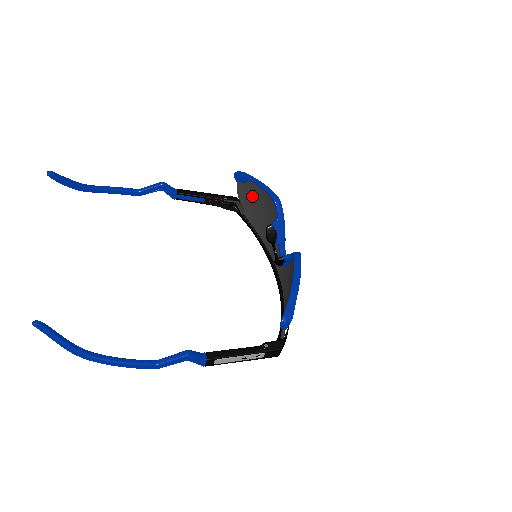
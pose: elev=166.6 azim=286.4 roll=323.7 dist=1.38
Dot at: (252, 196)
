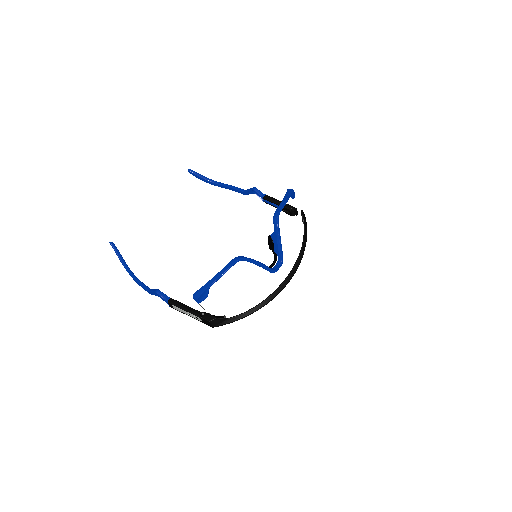
Dot at: occluded
